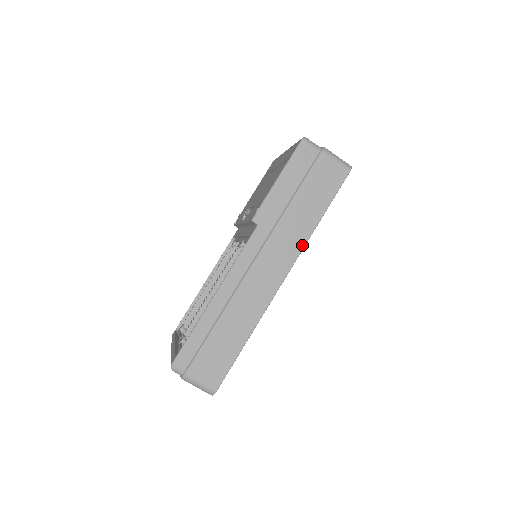
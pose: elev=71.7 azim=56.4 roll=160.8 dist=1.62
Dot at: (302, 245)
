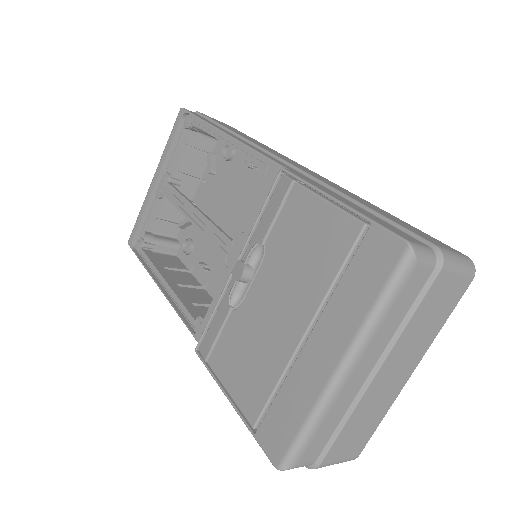
Dot at: occluded
